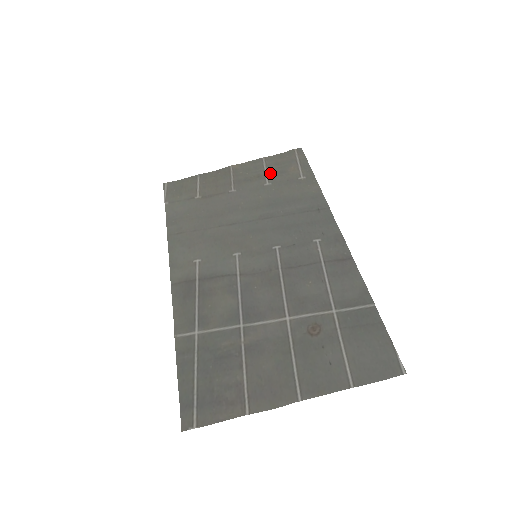
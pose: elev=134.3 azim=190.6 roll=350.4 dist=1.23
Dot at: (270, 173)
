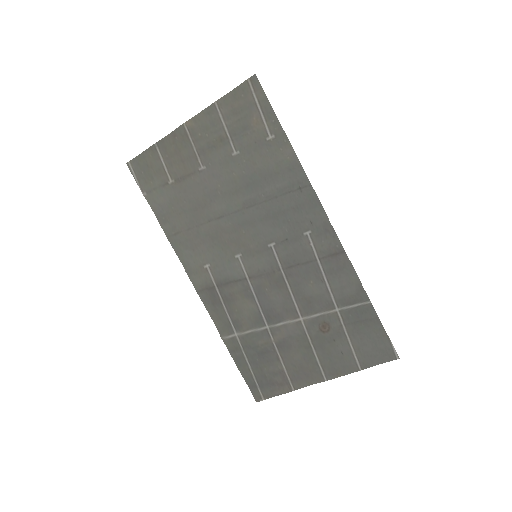
Dot at: (232, 133)
